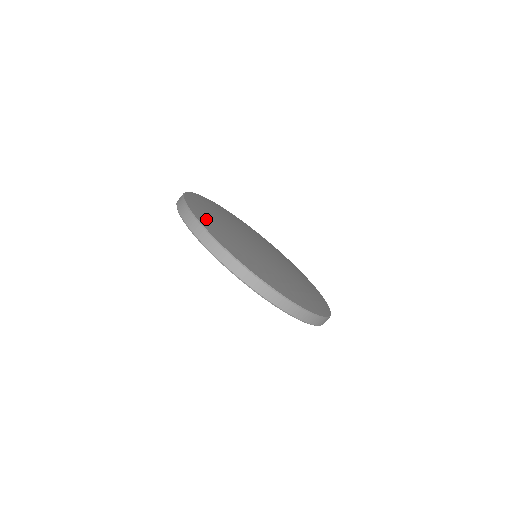
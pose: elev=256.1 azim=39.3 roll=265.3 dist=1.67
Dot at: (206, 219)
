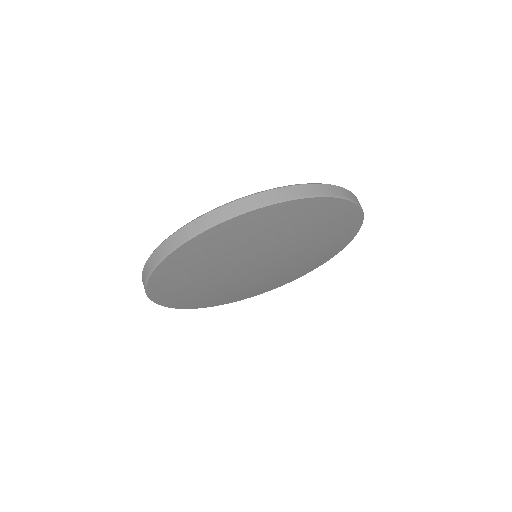
Dot at: occluded
